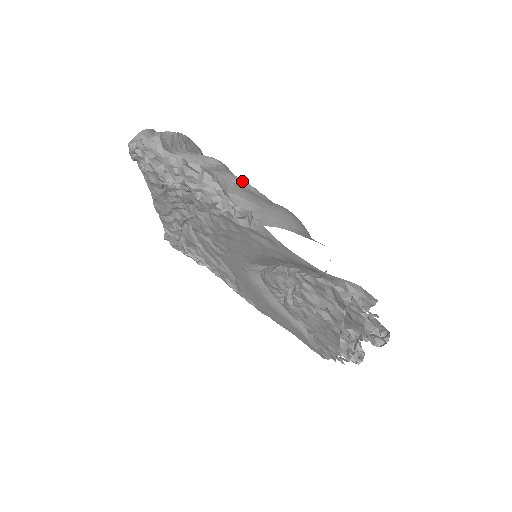
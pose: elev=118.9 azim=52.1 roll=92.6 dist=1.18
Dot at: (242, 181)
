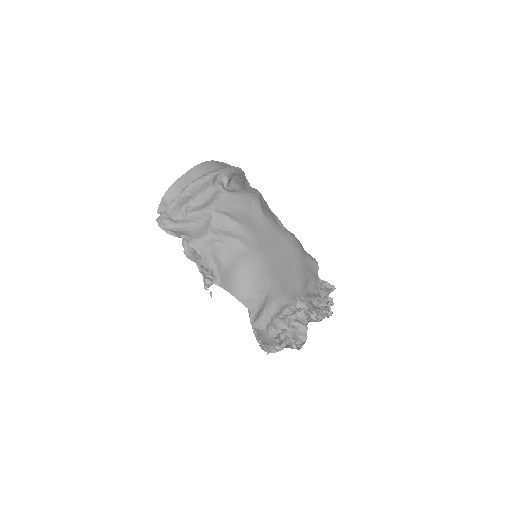
Dot at: (221, 238)
